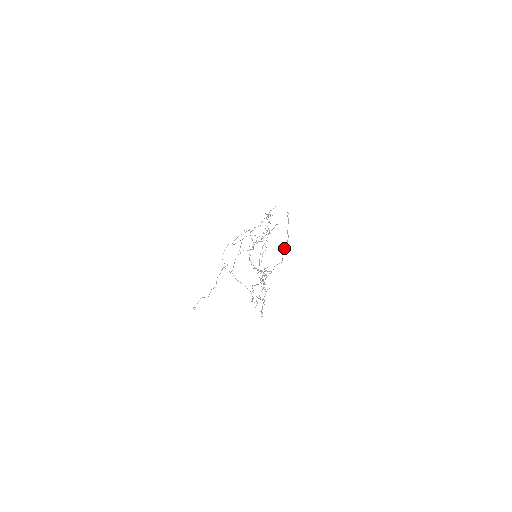
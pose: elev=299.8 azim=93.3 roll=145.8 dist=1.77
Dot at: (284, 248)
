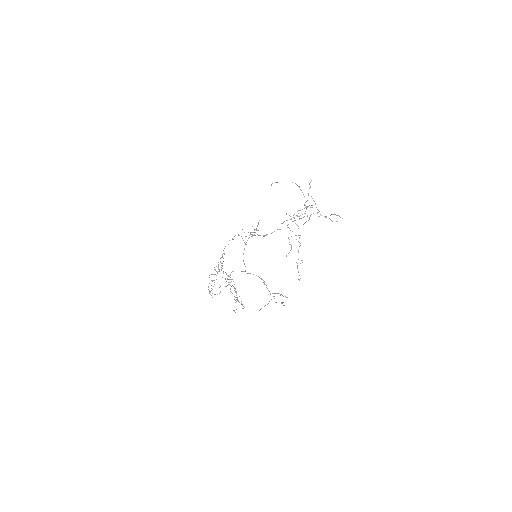
Dot at: occluded
